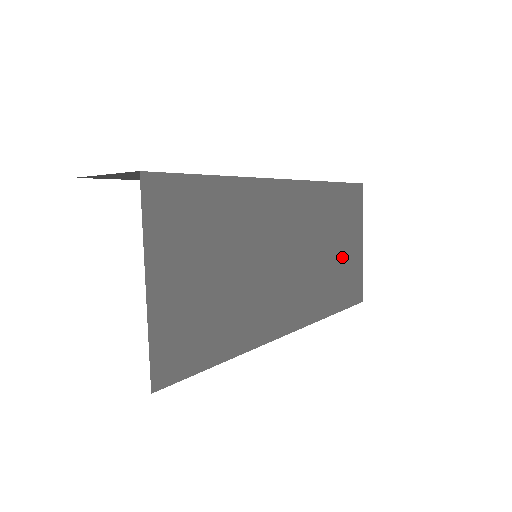
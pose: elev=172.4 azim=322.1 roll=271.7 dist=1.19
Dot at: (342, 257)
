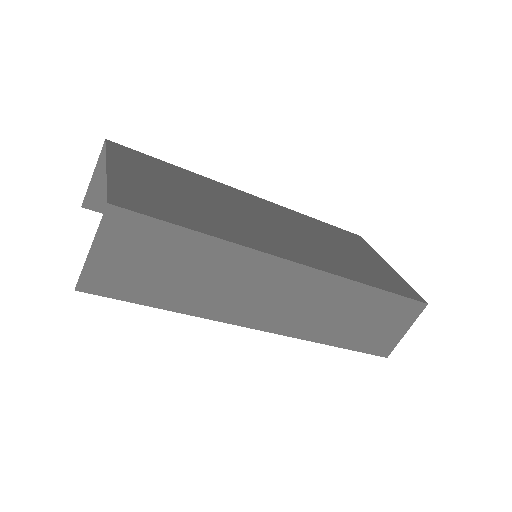
Dot at: (360, 259)
